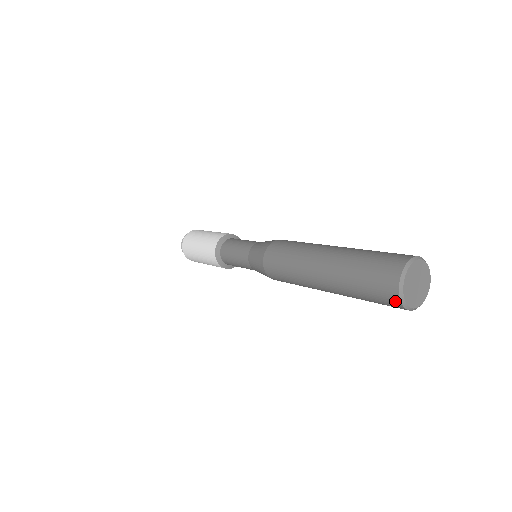
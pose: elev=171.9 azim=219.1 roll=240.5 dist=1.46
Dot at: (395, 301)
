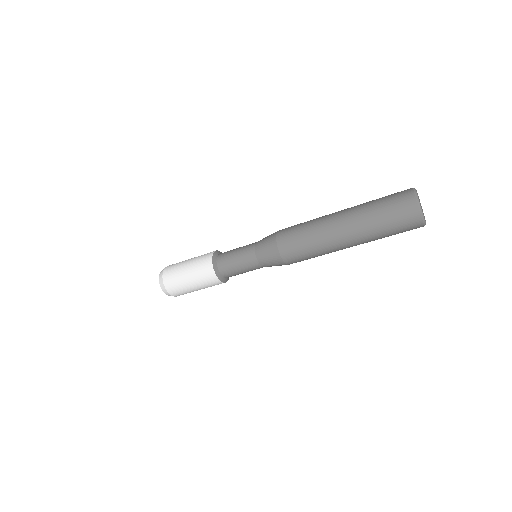
Dot at: (409, 192)
